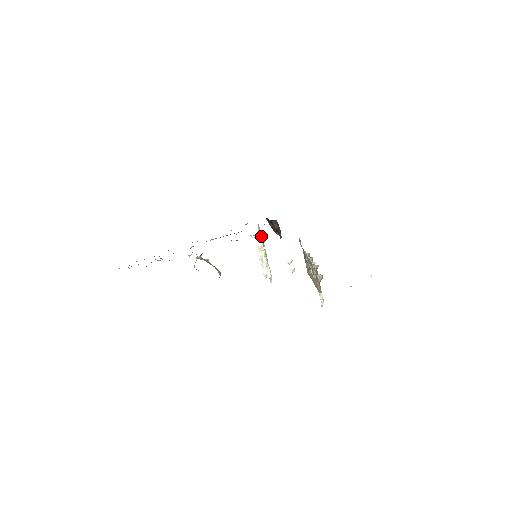
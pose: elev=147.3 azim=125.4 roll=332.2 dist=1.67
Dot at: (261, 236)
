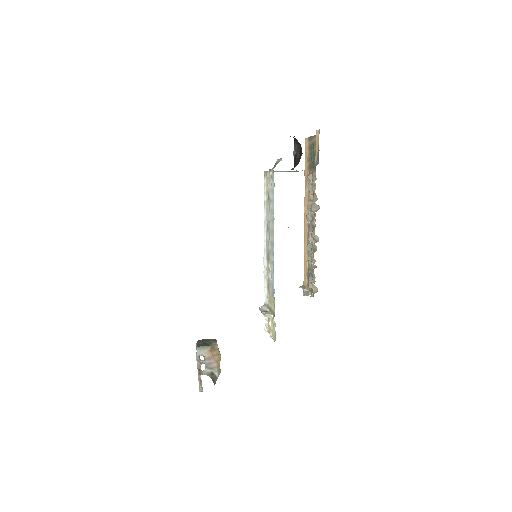
Dot at: (271, 201)
